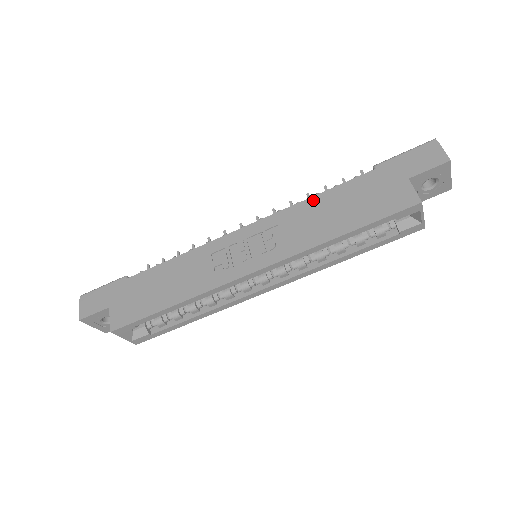
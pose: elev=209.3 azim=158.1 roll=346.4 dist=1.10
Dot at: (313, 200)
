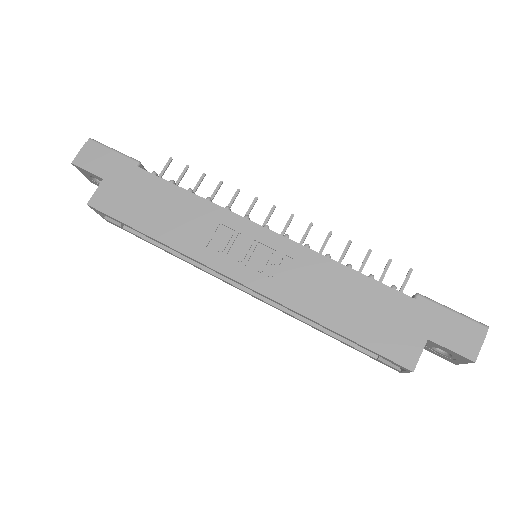
Dot at: (341, 269)
